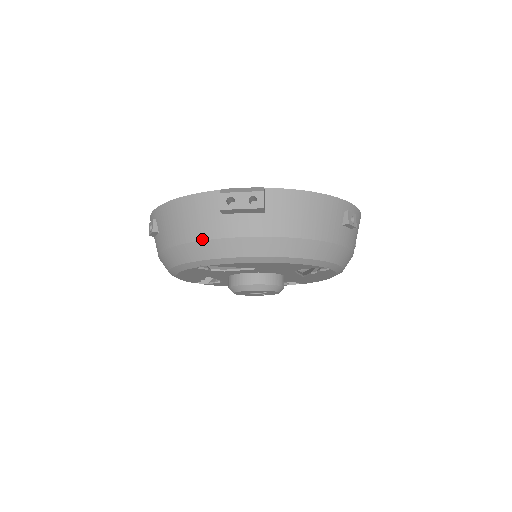
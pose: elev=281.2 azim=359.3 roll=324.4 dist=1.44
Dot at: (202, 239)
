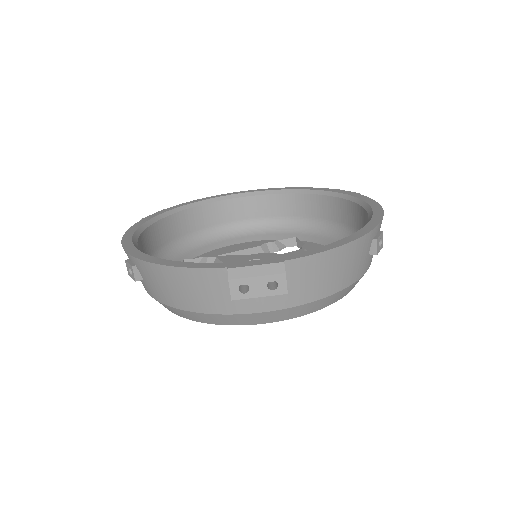
Dot at: (208, 313)
